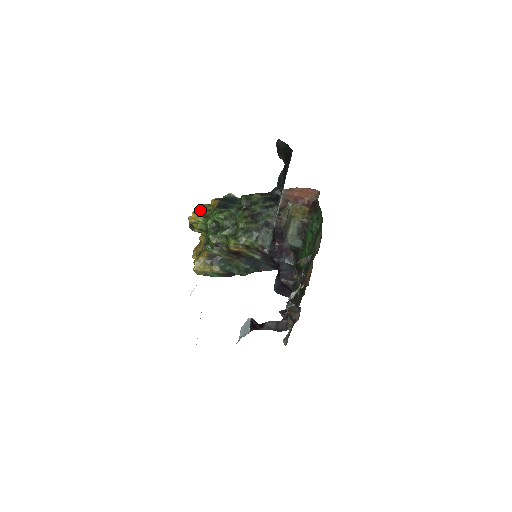
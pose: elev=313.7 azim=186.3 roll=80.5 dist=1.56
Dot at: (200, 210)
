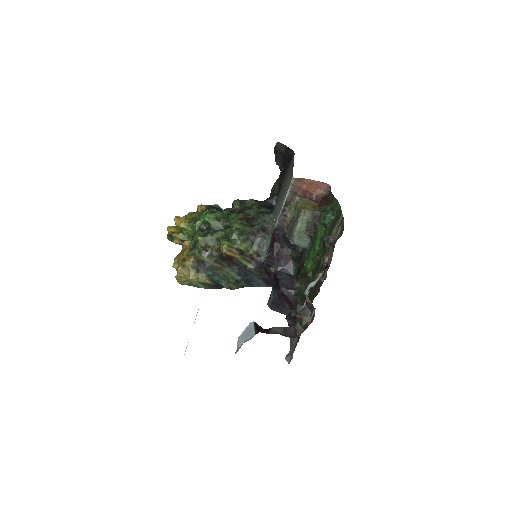
Dot at: occluded
